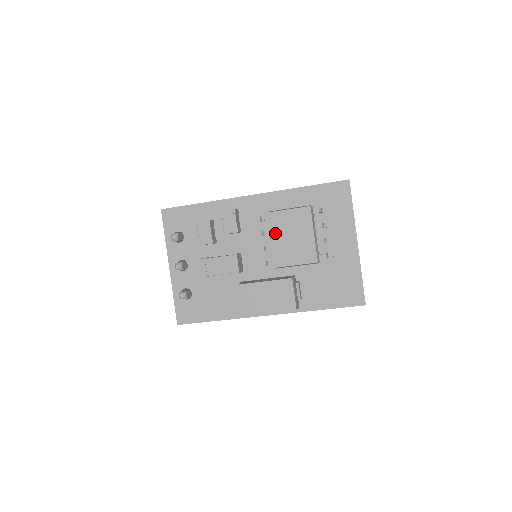
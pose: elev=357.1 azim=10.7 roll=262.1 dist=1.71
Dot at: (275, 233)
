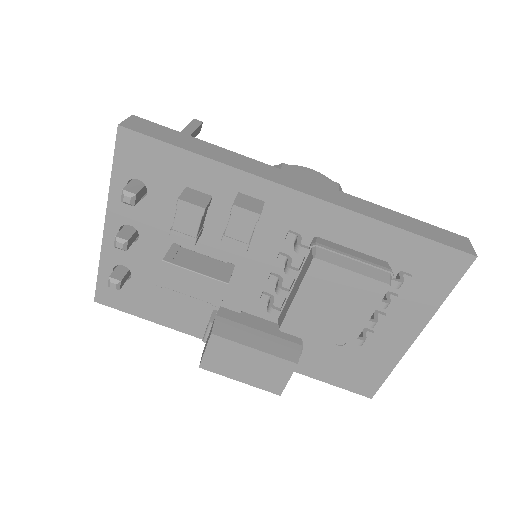
Dot at: (308, 291)
